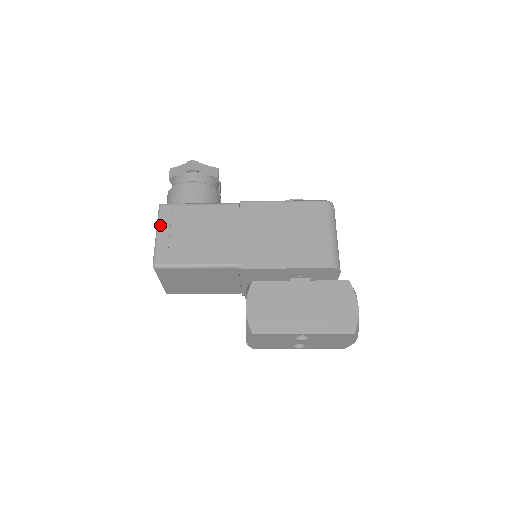
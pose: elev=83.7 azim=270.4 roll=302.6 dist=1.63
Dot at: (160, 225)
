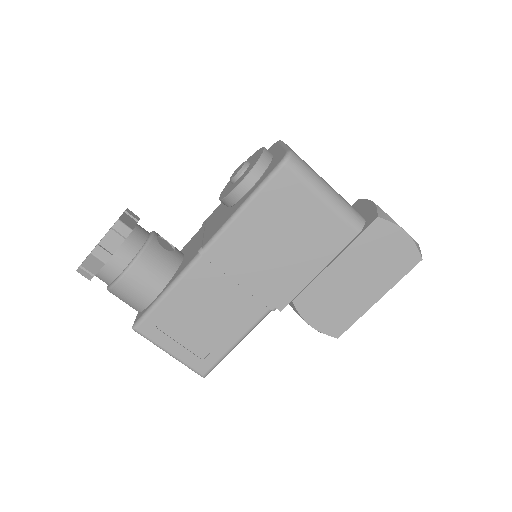
Dot at: (161, 346)
